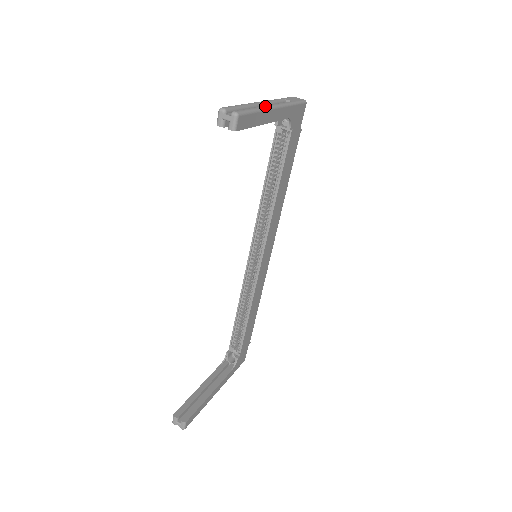
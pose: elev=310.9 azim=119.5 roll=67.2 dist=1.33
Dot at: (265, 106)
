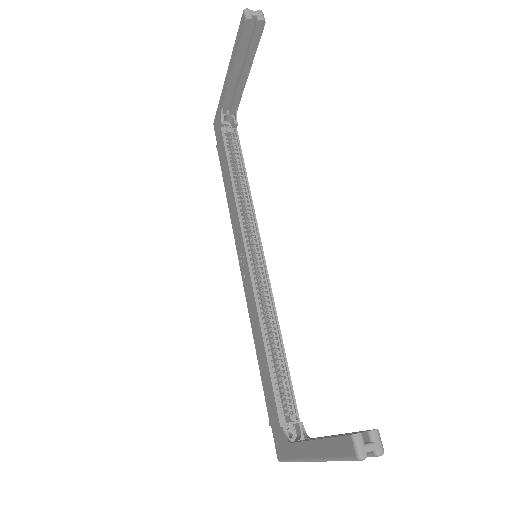
Dot at: occluded
